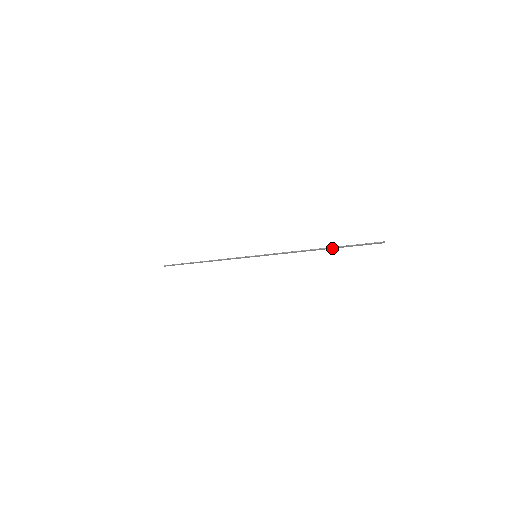
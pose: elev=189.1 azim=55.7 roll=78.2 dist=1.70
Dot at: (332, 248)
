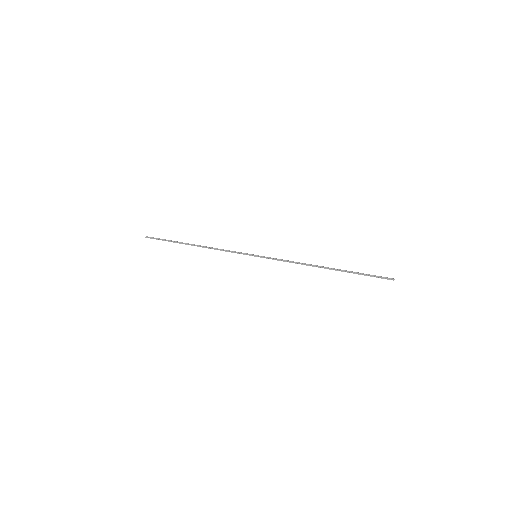
Dot at: occluded
